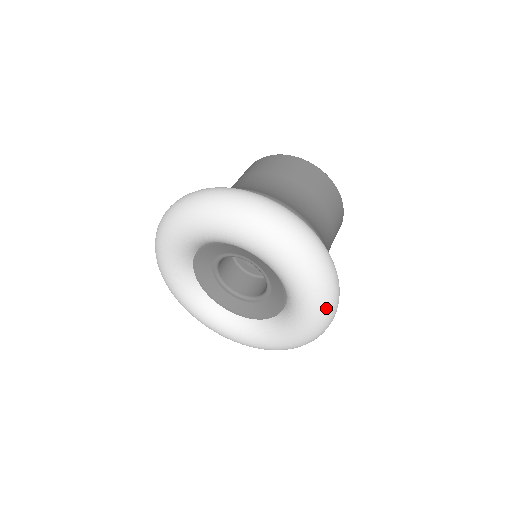
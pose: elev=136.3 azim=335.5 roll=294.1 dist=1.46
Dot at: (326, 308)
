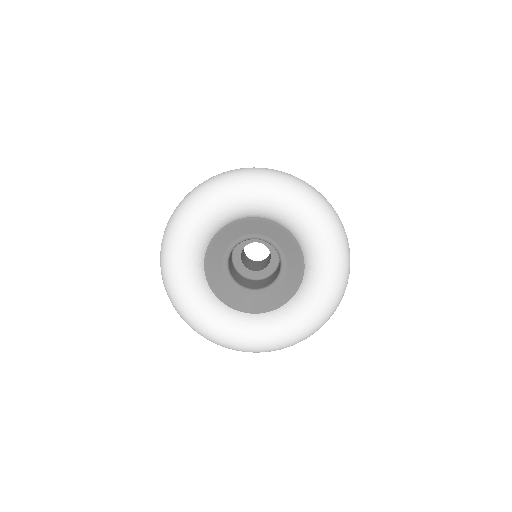
Dot at: (328, 316)
